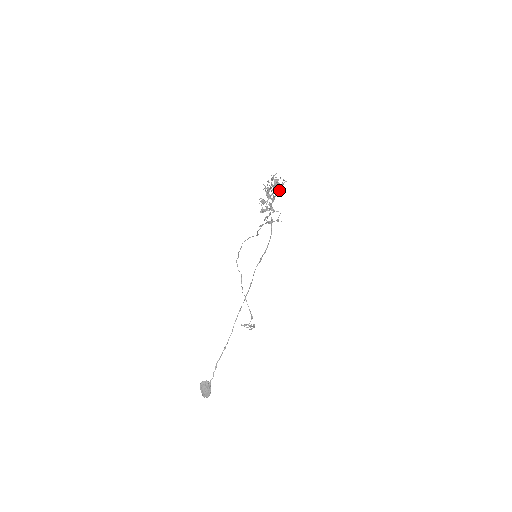
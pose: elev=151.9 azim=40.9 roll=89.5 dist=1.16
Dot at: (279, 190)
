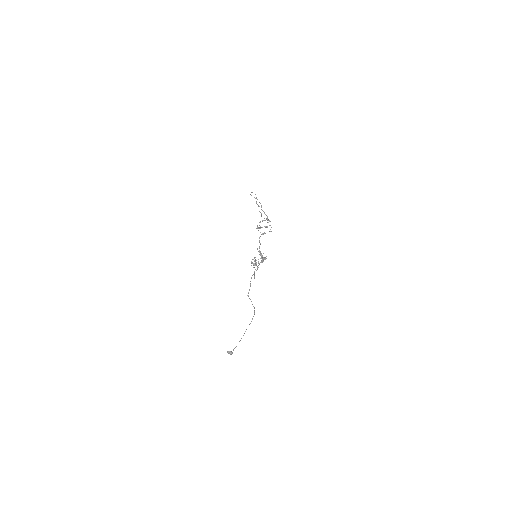
Dot at: (262, 262)
